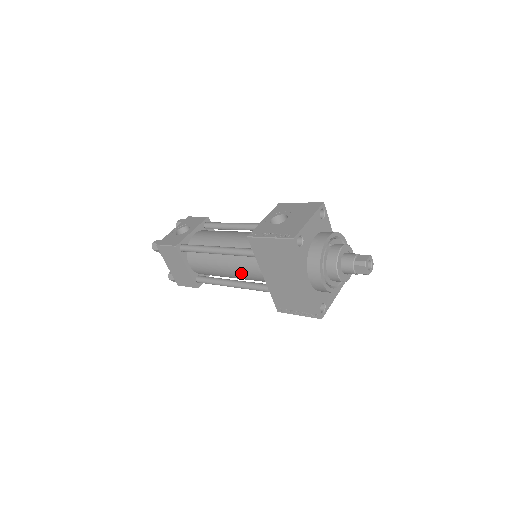
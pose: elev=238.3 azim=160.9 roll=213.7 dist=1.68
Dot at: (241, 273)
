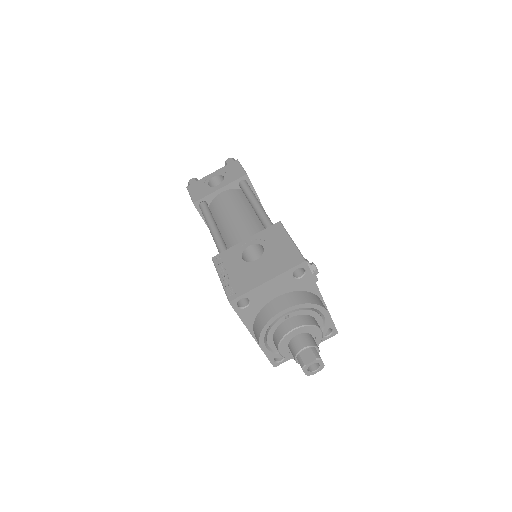
Dot at: occluded
